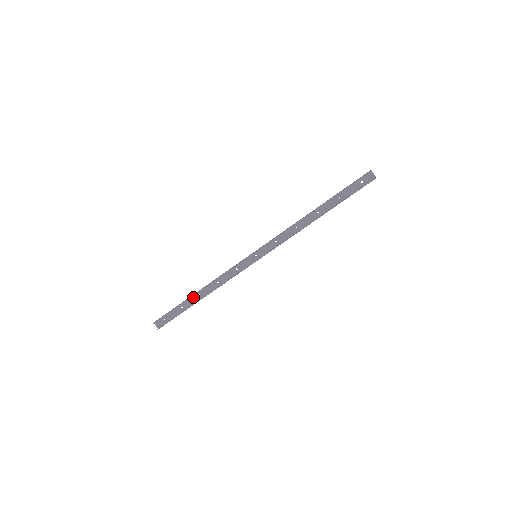
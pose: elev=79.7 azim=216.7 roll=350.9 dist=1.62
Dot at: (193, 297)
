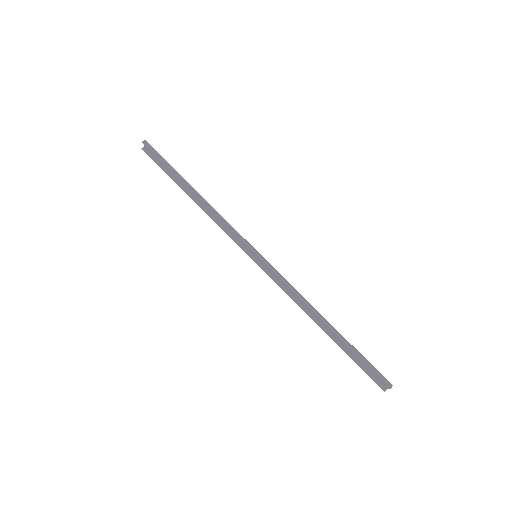
Dot at: (188, 185)
